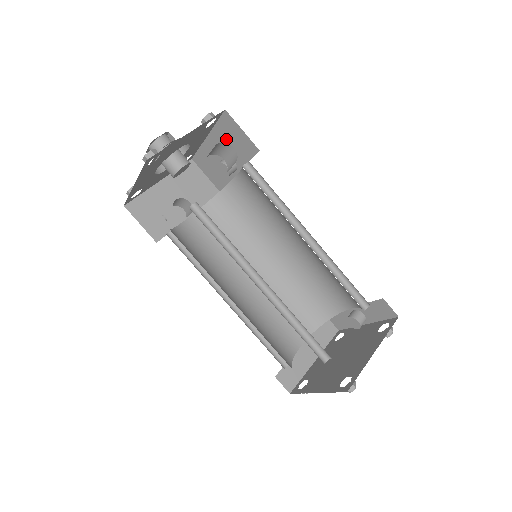
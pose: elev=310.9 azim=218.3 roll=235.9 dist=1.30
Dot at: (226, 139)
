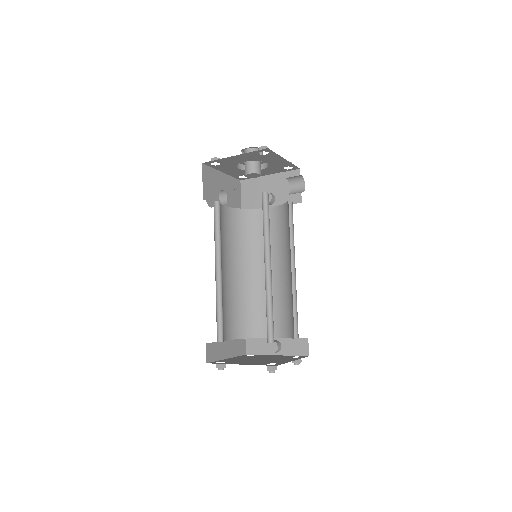
Dot at: (283, 184)
